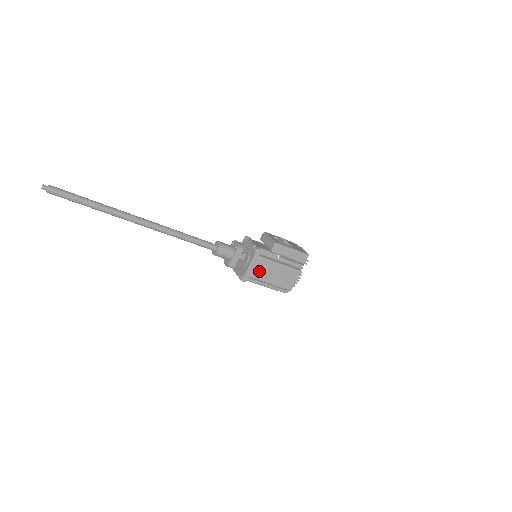
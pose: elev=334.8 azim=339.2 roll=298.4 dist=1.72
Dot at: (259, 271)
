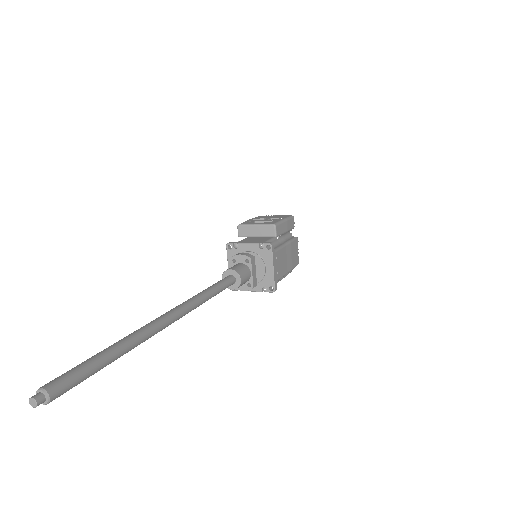
Dot at: (279, 267)
